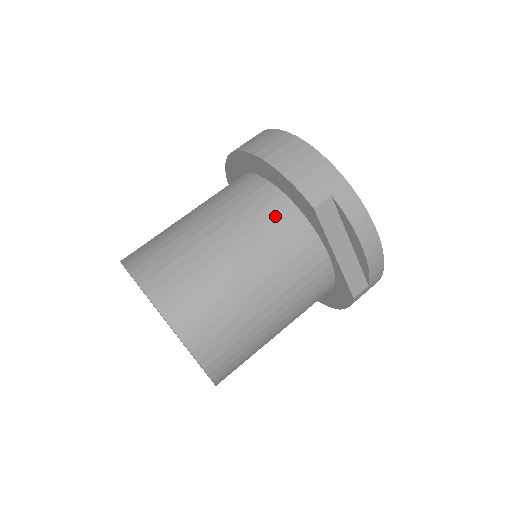
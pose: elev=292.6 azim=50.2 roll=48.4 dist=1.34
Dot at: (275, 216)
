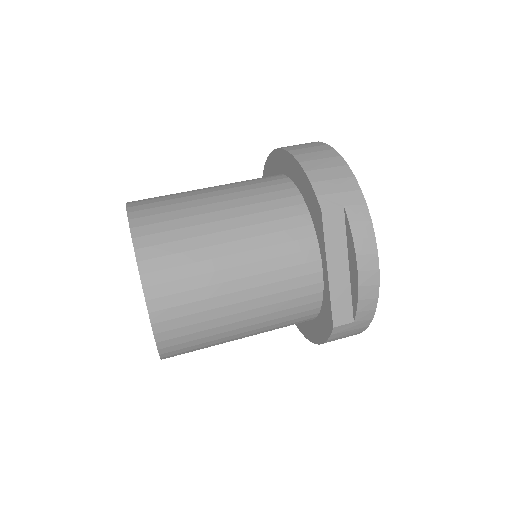
Dot at: (283, 210)
